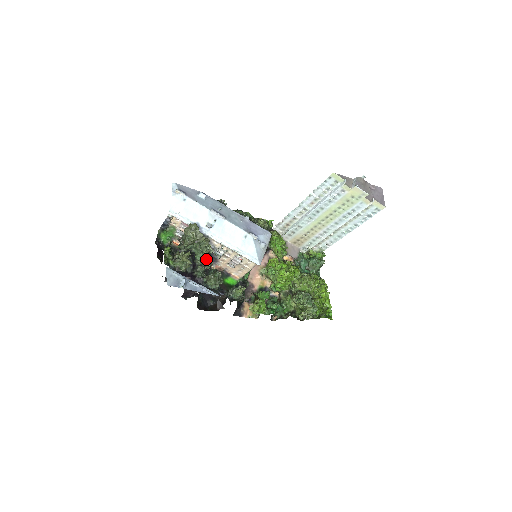
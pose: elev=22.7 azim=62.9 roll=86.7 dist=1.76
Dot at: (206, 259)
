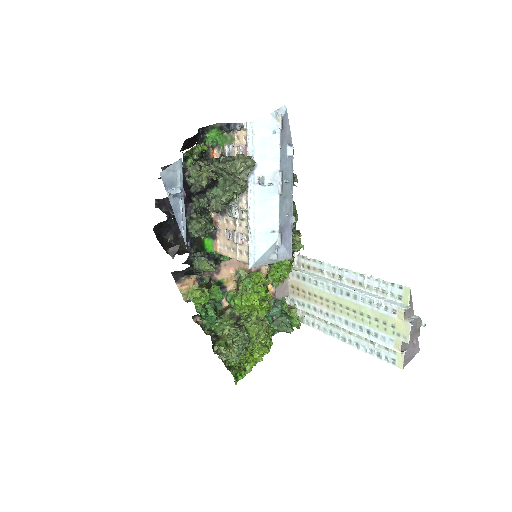
Dot at: (220, 201)
